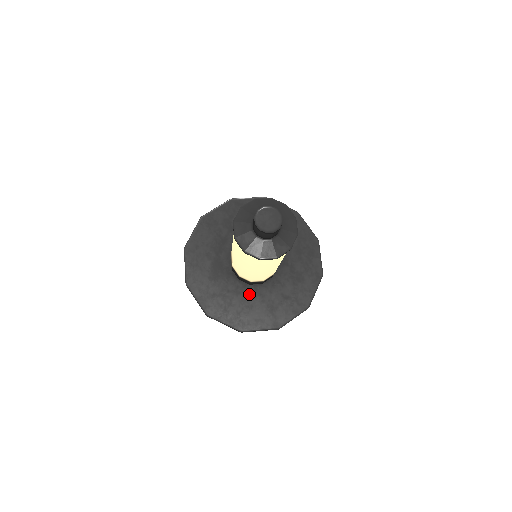
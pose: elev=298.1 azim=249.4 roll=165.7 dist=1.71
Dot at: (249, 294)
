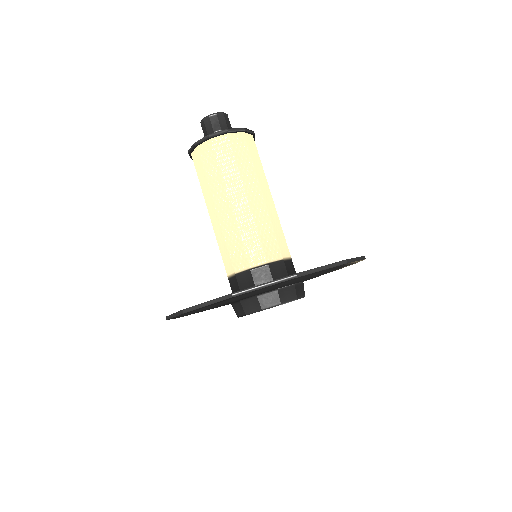
Dot at: occluded
